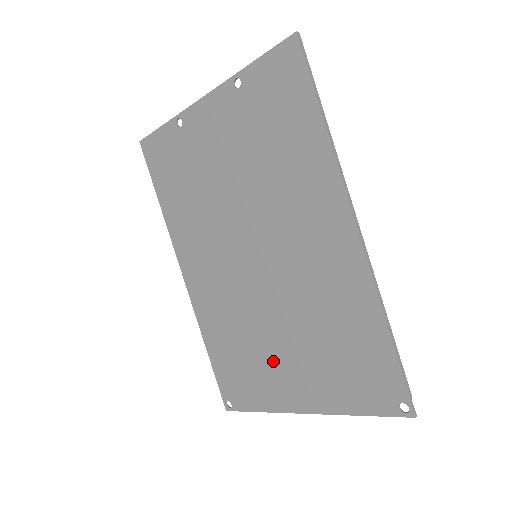
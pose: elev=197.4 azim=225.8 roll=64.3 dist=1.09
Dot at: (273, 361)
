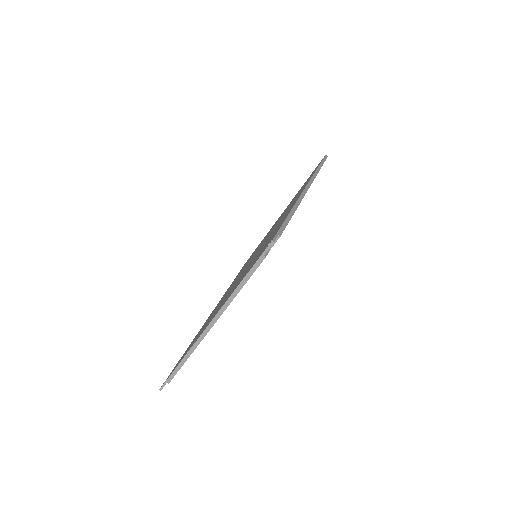
Dot at: occluded
